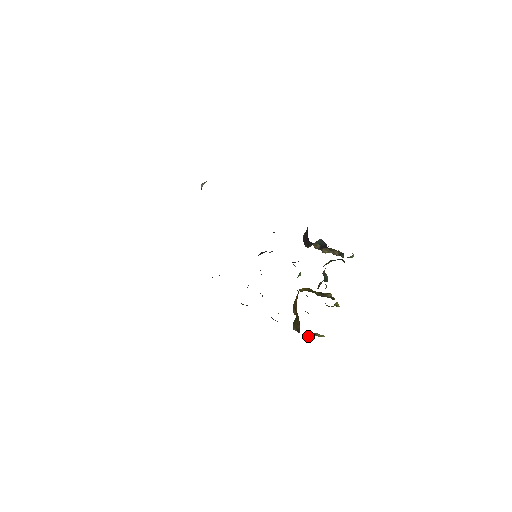
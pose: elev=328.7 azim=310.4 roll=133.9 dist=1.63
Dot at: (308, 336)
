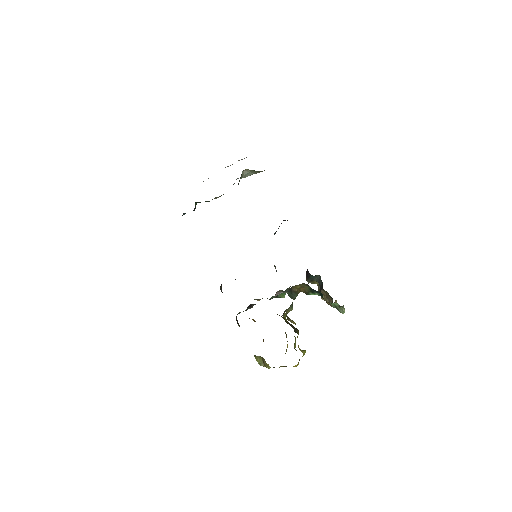
Dot at: (257, 360)
